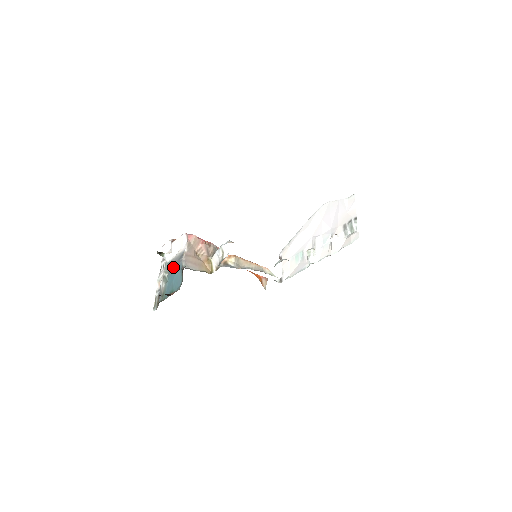
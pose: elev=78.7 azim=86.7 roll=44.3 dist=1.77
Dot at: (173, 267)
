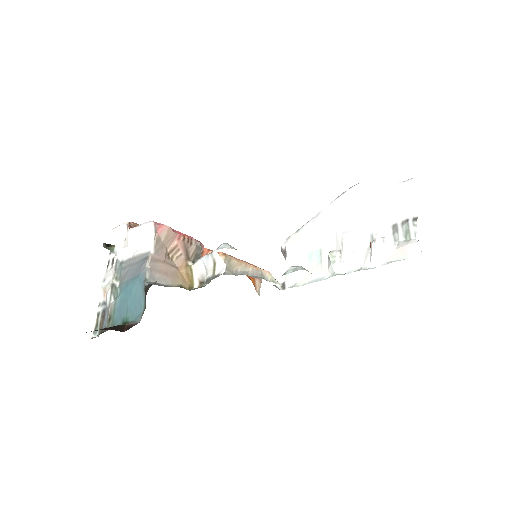
Dot at: (129, 274)
